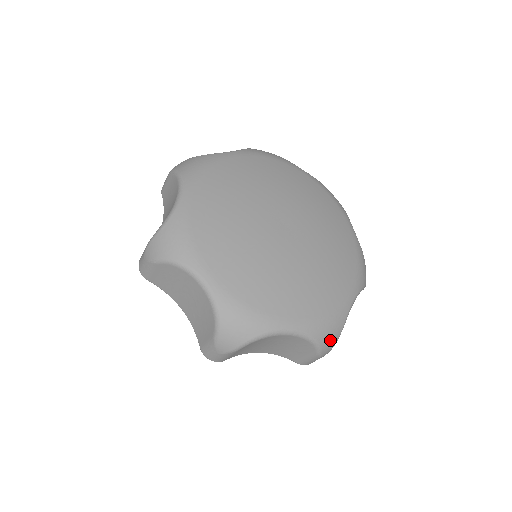
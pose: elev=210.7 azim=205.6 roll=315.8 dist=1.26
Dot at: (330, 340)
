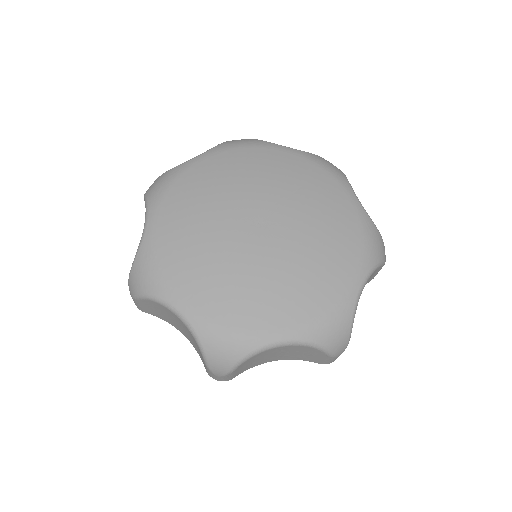
Dot at: (338, 339)
